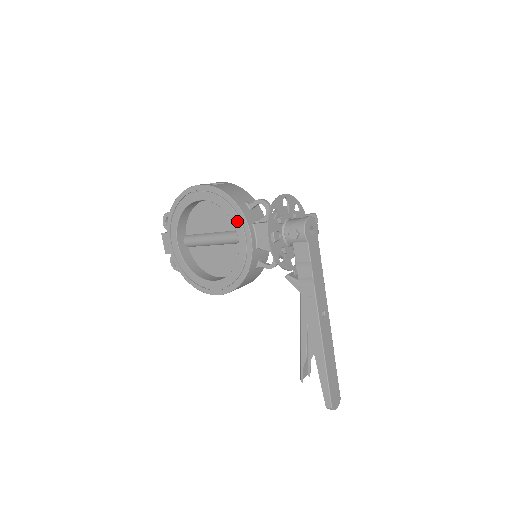
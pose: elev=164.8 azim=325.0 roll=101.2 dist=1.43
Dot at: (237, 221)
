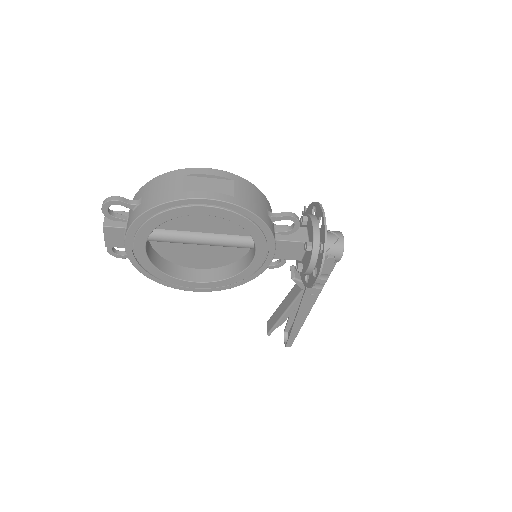
Dot at: (262, 243)
